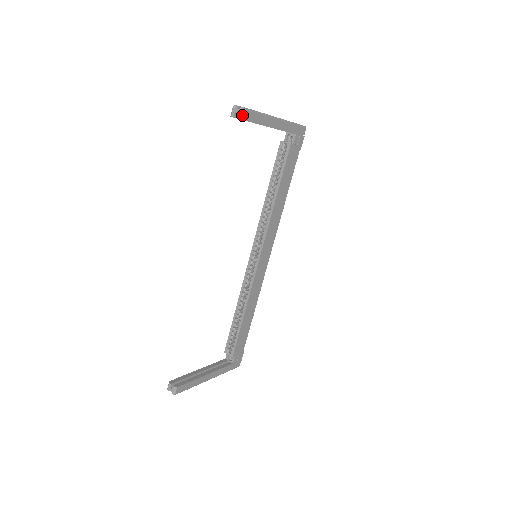
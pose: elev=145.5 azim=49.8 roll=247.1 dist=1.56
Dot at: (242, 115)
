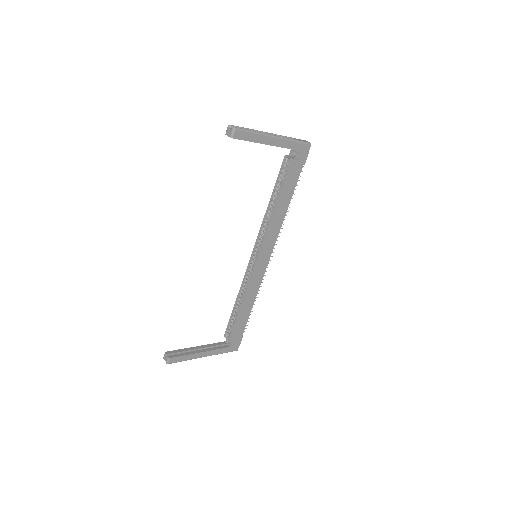
Dot at: (234, 134)
